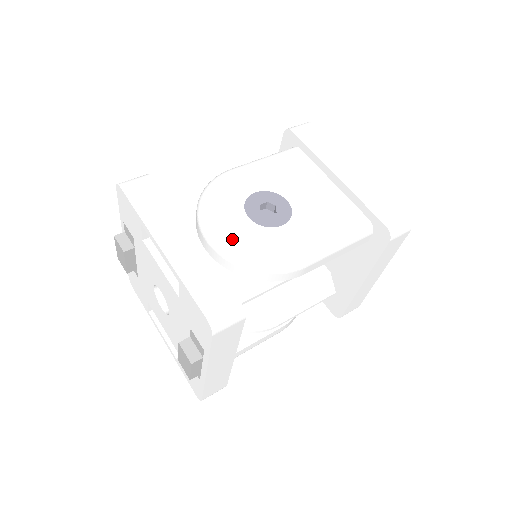
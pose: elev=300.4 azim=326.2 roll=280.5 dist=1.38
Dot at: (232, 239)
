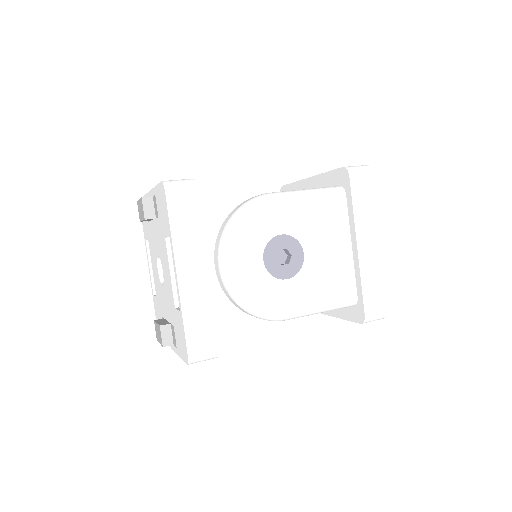
Dot at: (240, 279)
